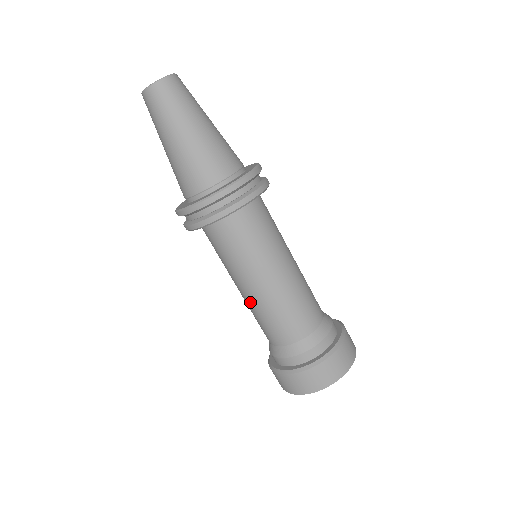
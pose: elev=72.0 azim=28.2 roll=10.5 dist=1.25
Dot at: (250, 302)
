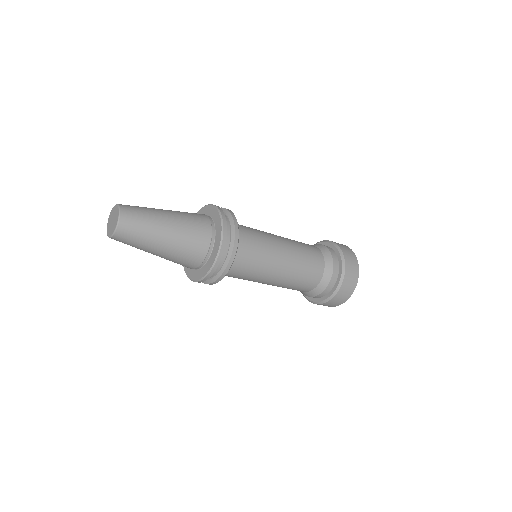
Dot at: (278, 284)
